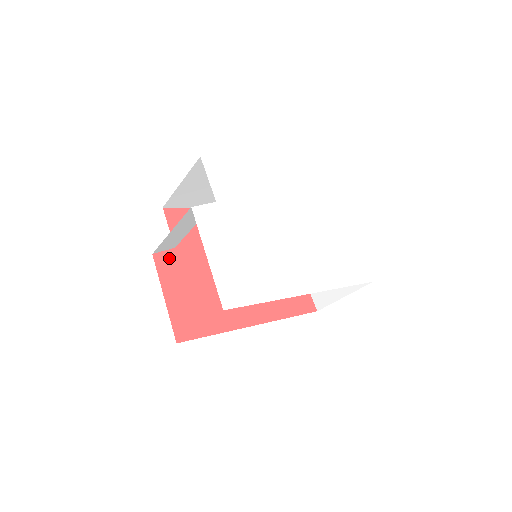
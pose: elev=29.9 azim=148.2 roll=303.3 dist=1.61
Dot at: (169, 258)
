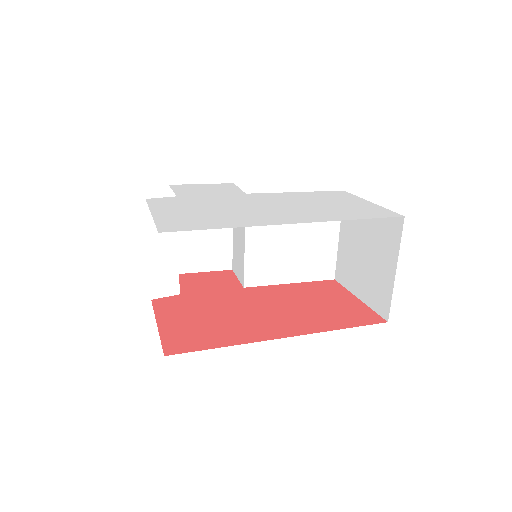
Dot at: (171, 301)
